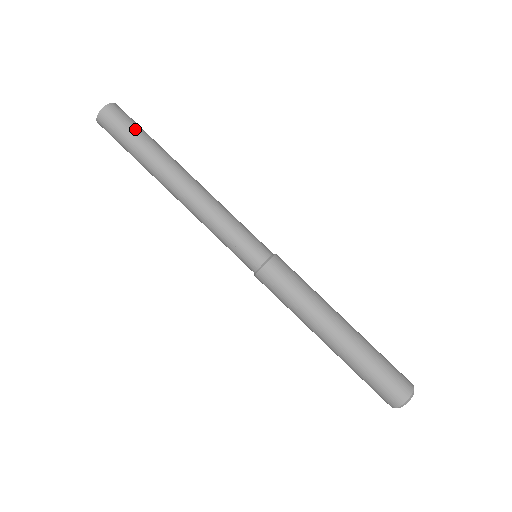
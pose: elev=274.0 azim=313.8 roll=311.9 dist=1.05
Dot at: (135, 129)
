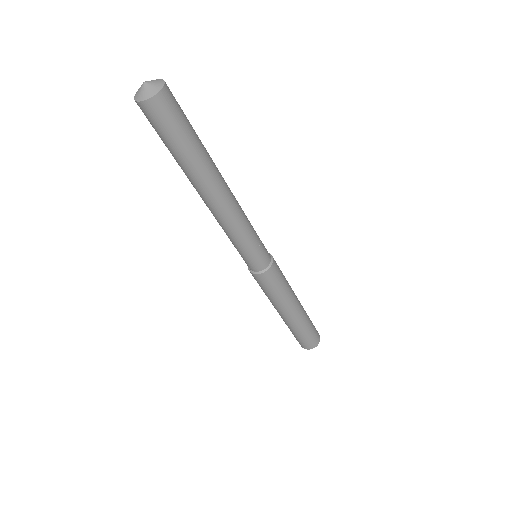
Dot at: (186, 130)
